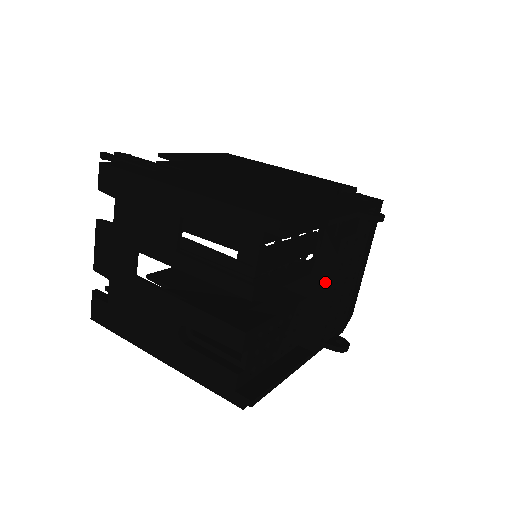
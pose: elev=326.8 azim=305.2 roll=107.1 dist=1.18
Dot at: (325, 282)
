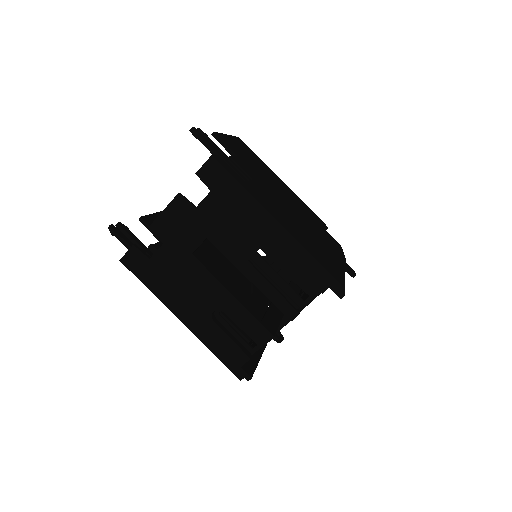
Dot at: occluded
